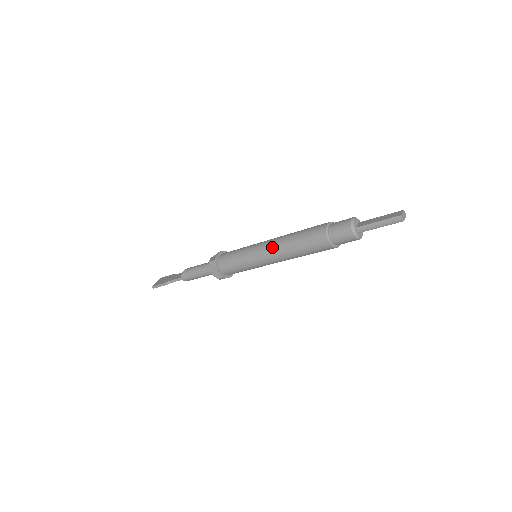
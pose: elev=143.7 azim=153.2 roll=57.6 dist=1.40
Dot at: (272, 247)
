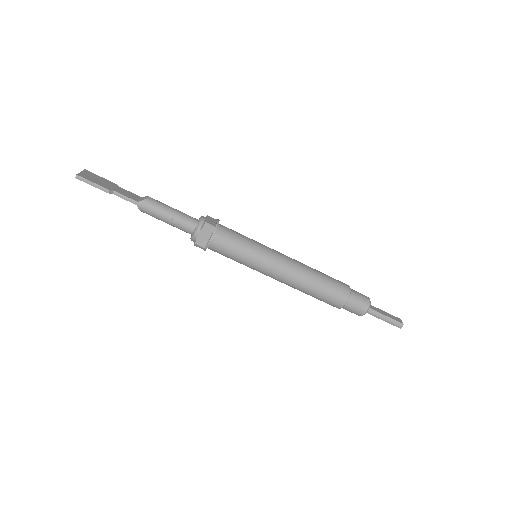
Dot at: (292, 267)
